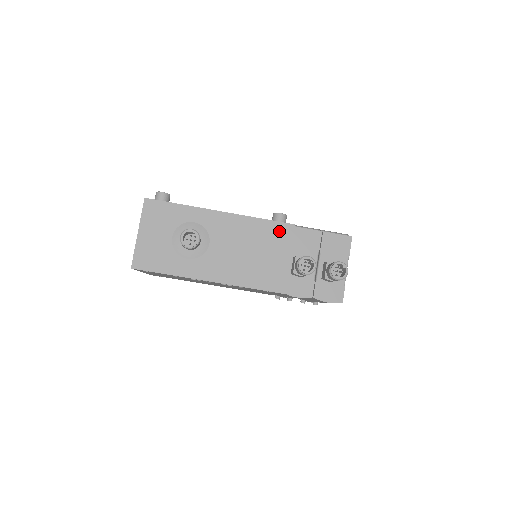
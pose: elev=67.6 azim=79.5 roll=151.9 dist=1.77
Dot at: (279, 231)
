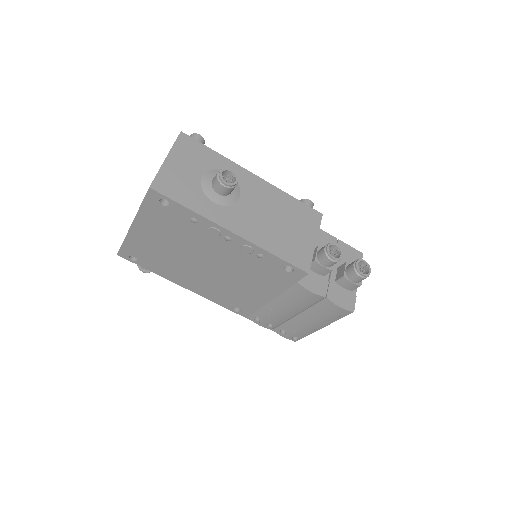
Dot at: (308, 214)
